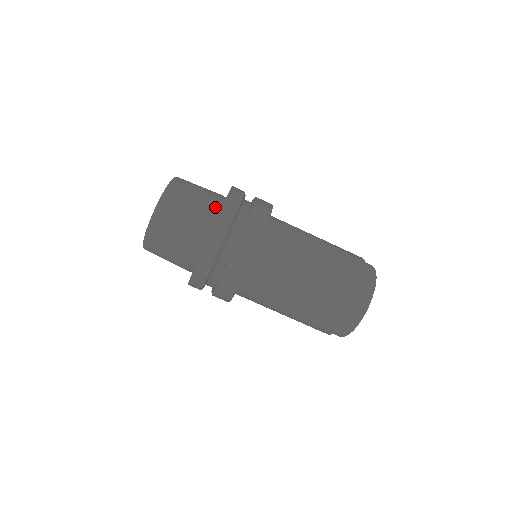
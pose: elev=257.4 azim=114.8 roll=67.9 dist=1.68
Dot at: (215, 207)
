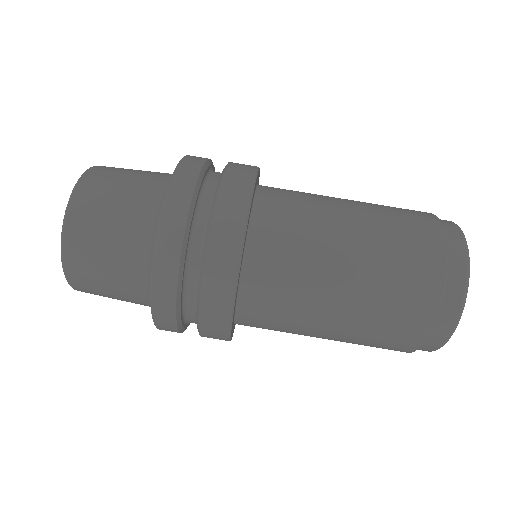
Dot at: occluded
